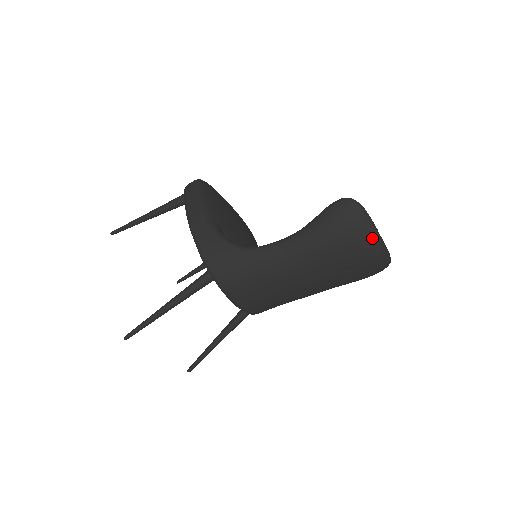
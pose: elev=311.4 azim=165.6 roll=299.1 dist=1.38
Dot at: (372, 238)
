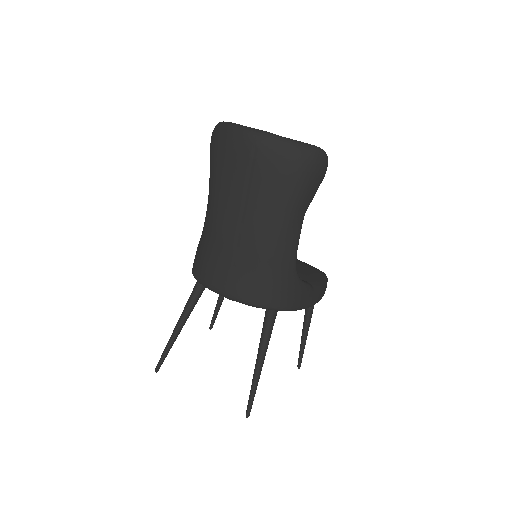
Dot at: (233, 132)
